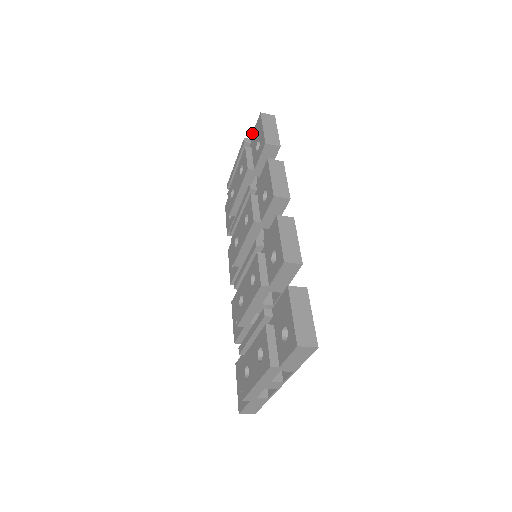
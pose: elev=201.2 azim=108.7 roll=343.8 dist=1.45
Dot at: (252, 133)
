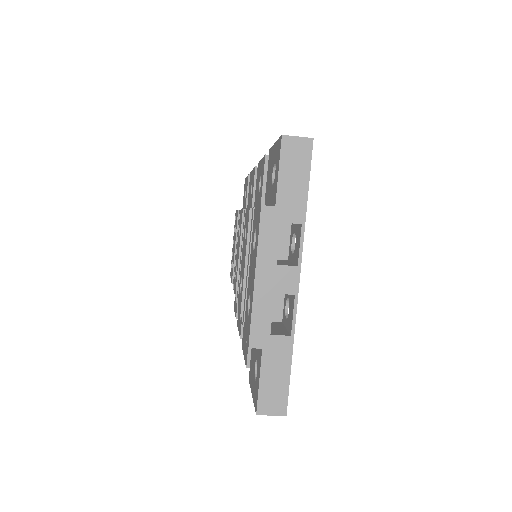
Dot at: occluded
